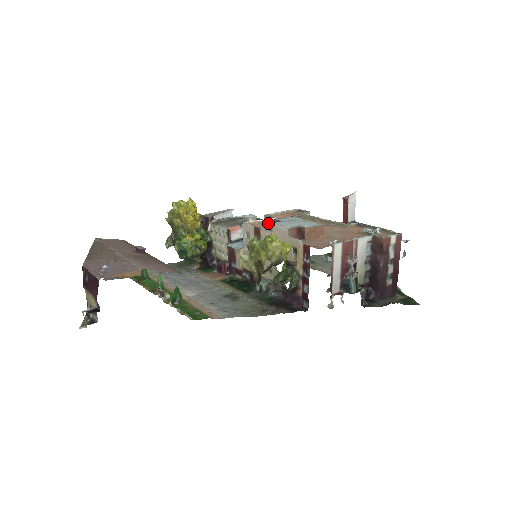
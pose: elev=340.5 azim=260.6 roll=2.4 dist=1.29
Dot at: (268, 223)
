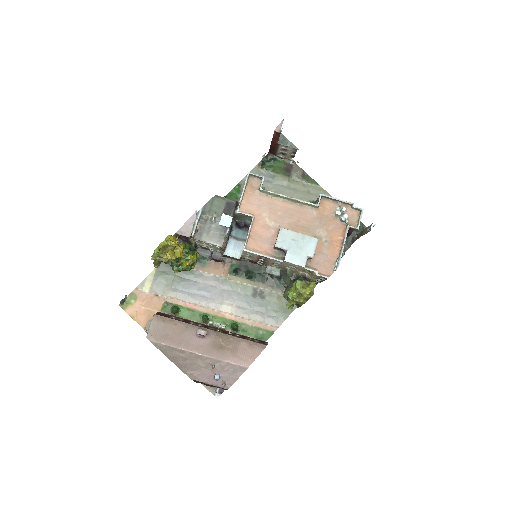
Dot at: (255, 231)
